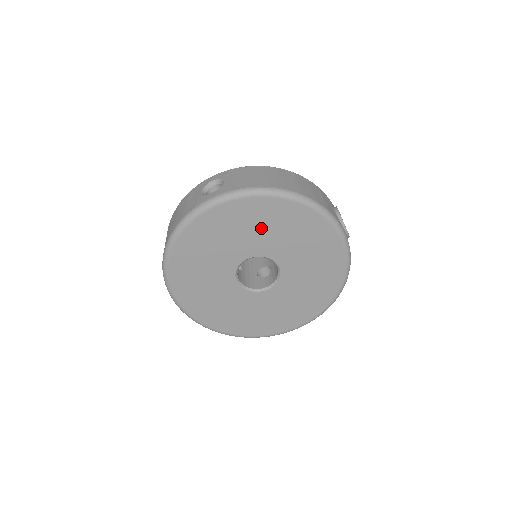
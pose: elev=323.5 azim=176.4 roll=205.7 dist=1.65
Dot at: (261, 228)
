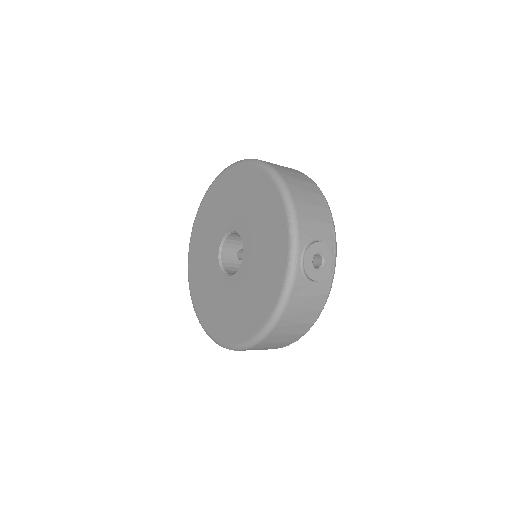
Dot at: (251, 203)
